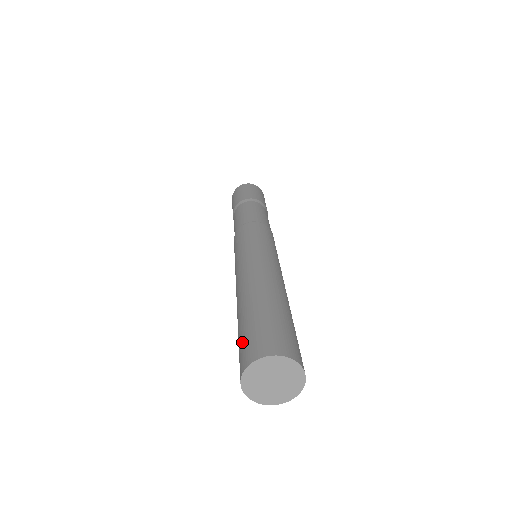
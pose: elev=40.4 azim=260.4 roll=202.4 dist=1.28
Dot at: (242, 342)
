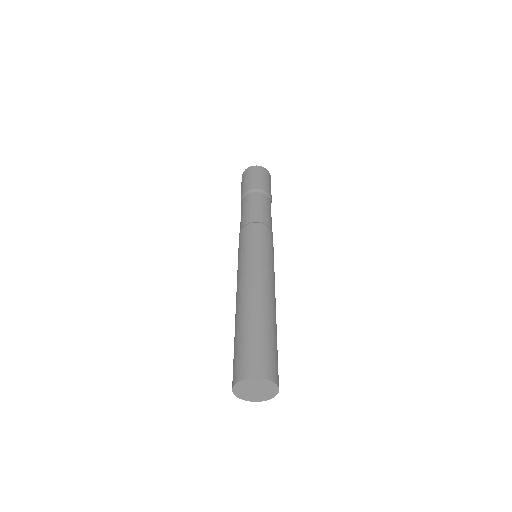
Dot at: (234, 358)
